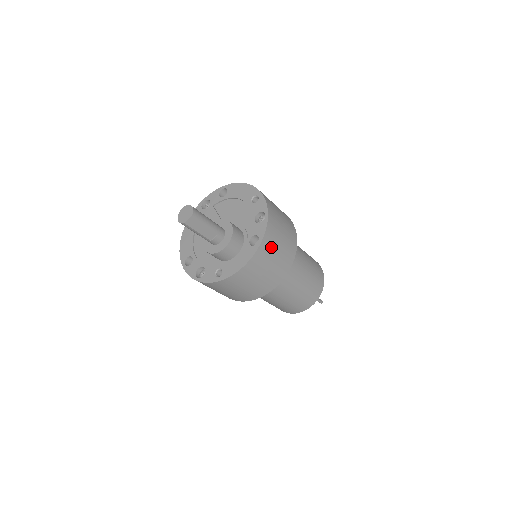
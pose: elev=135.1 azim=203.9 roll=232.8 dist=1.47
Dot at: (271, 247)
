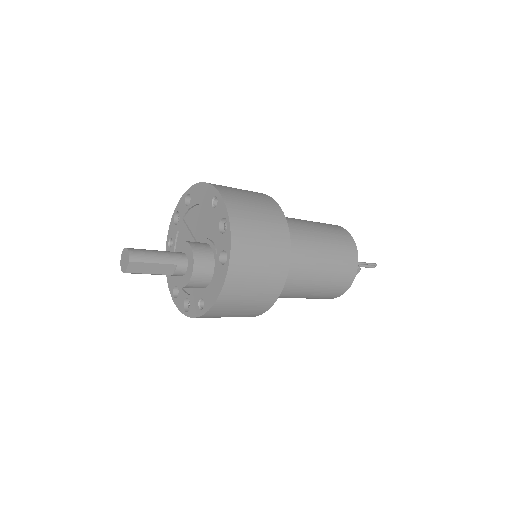
Dot at: (248, 257)
